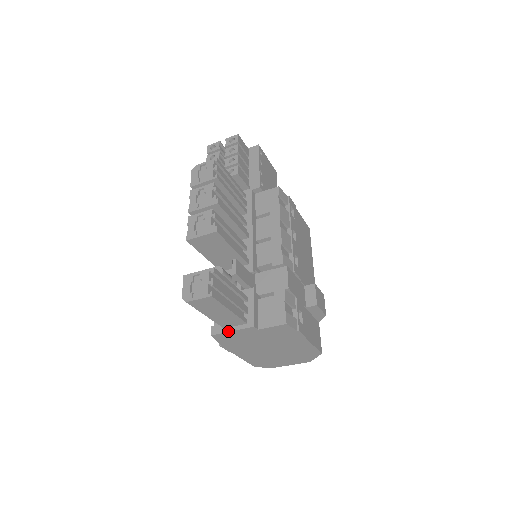
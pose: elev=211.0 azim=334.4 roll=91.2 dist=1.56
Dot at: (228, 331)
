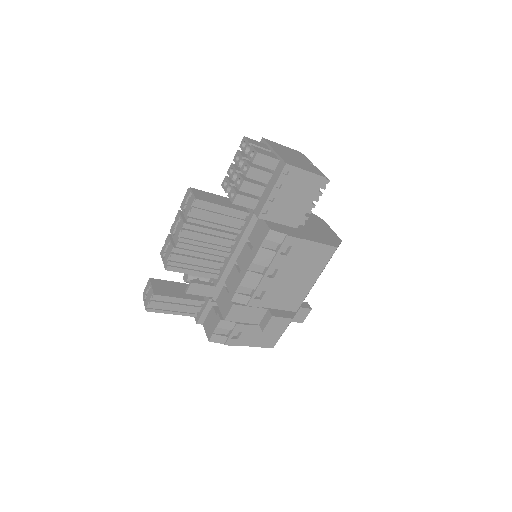
Dot at: occluded
